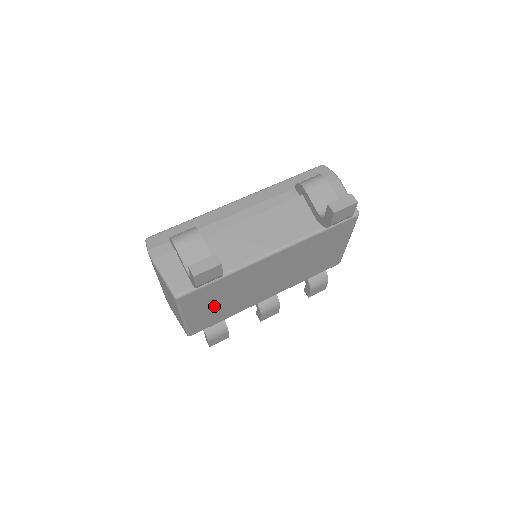
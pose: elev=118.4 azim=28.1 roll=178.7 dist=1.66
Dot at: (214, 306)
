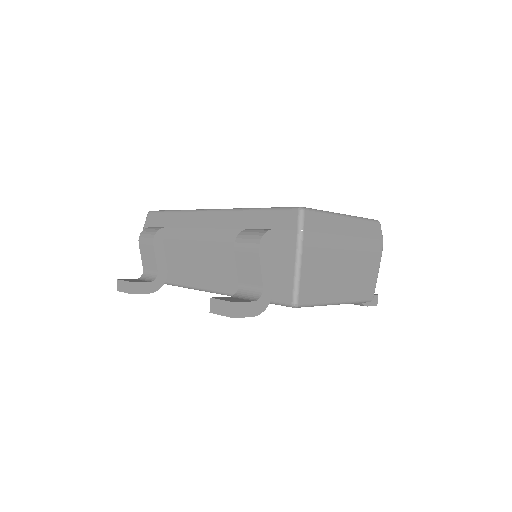
Dot at: occluded
